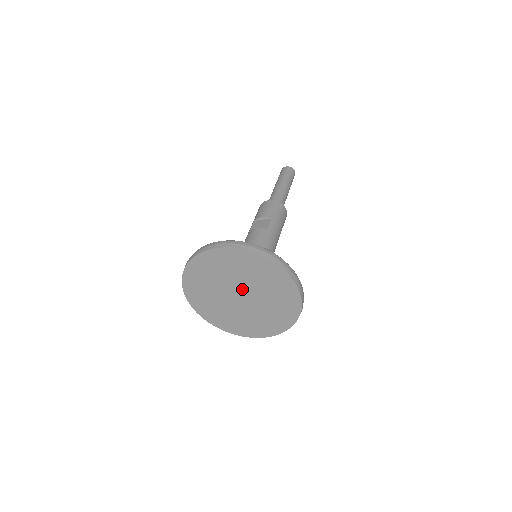
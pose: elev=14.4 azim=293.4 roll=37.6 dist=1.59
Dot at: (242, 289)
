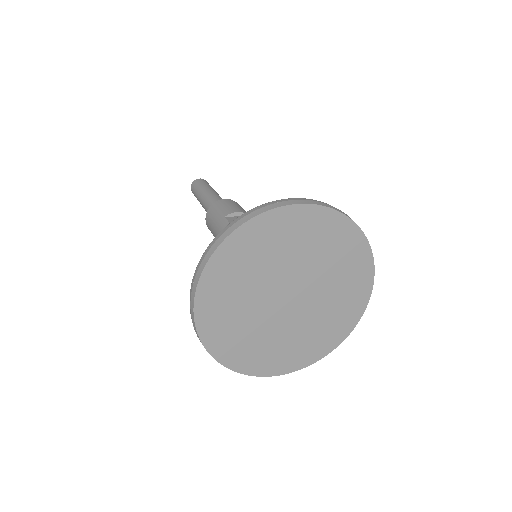
Dot at: (299, 283)
